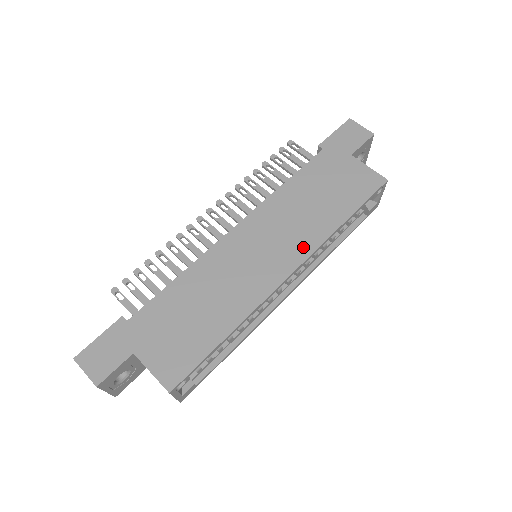
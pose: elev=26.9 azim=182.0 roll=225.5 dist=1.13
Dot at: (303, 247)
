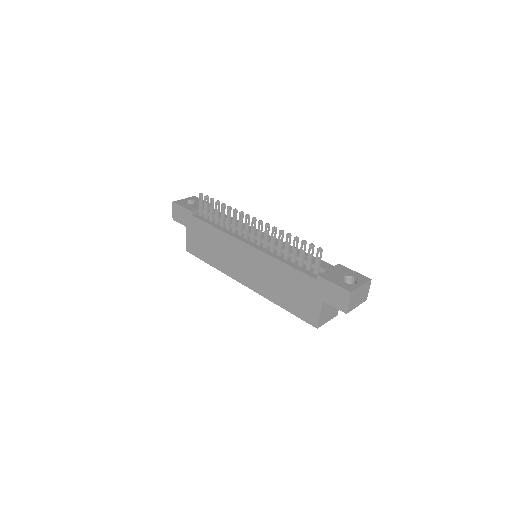
Dot at: (258, 287)
